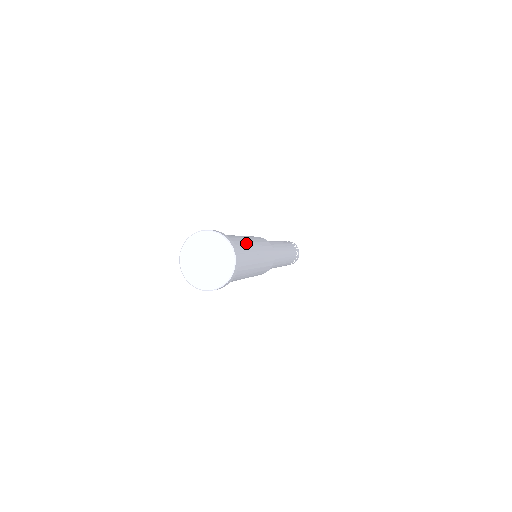
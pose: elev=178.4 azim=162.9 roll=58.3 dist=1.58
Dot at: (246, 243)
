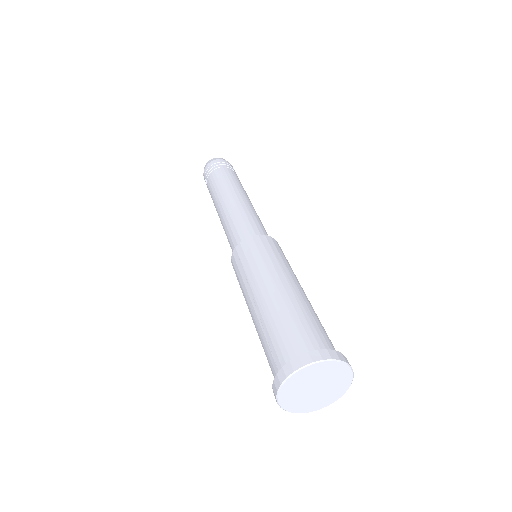
Dot at: occluded
